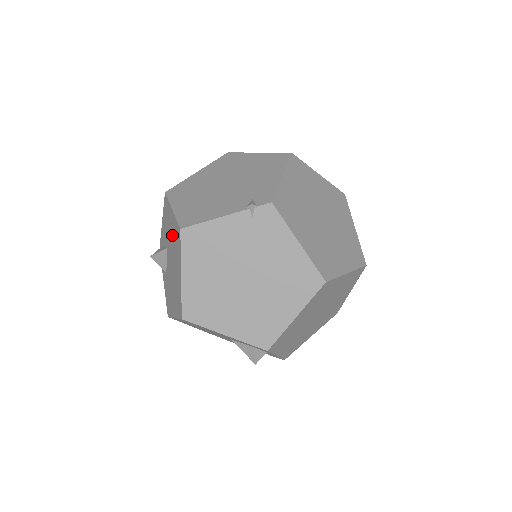
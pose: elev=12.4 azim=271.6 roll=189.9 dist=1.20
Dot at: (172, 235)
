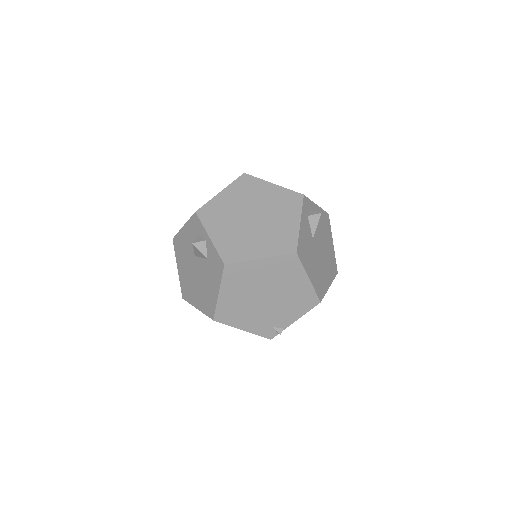
Dot at: occluded
